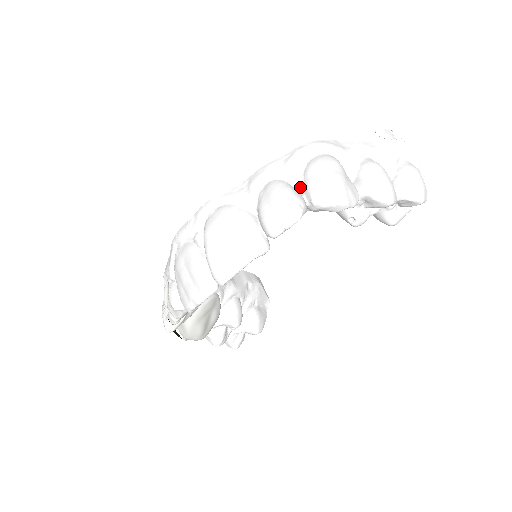
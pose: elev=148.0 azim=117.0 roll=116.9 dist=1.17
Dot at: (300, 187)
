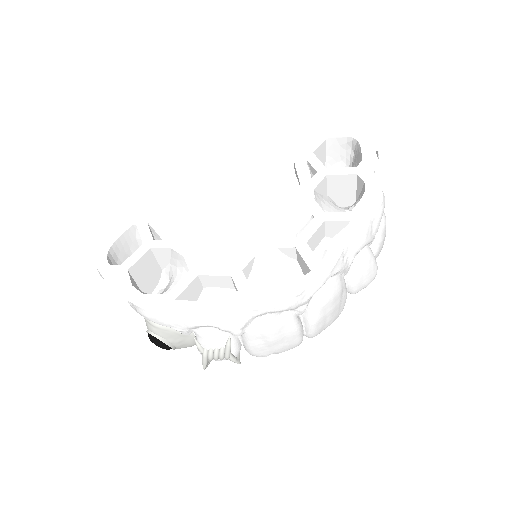
Dot at: occluded
